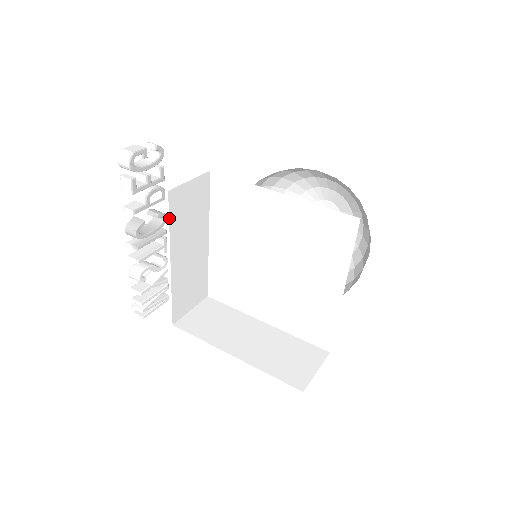
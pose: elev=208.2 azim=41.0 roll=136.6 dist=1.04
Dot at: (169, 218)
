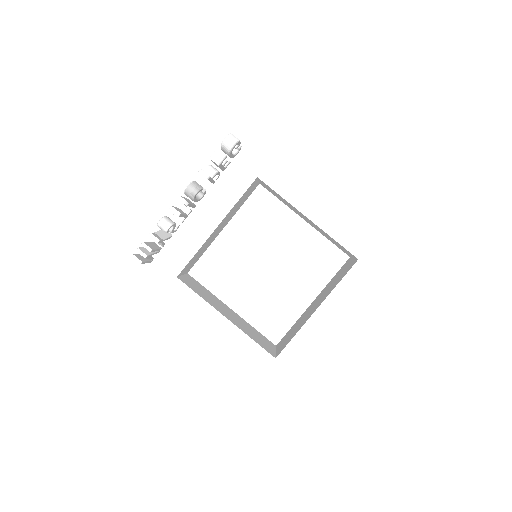
Dot at: (243, 195)
